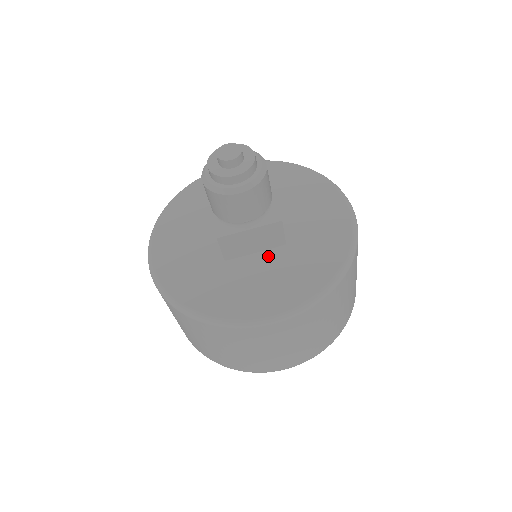
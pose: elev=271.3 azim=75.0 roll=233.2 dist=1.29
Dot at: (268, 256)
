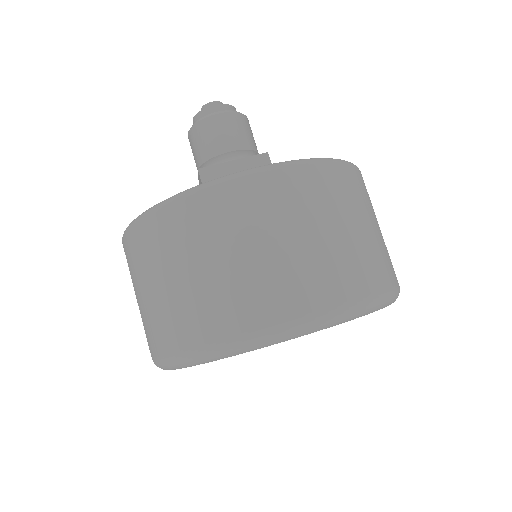
Dot at: occluded
